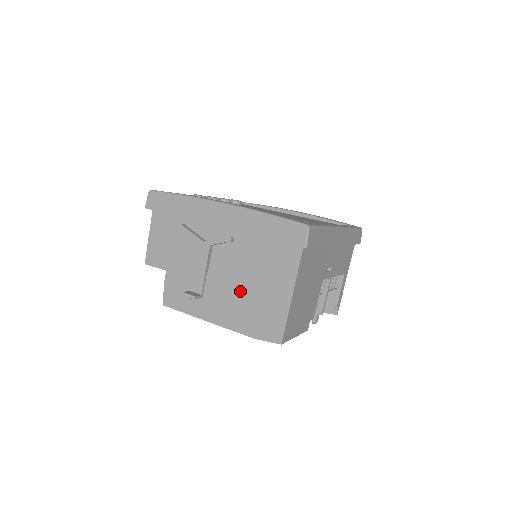
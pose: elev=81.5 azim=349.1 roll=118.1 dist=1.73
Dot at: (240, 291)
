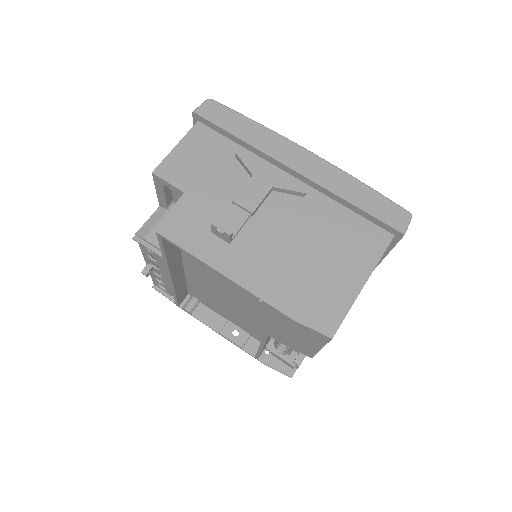
Dot at: (292, 254)
